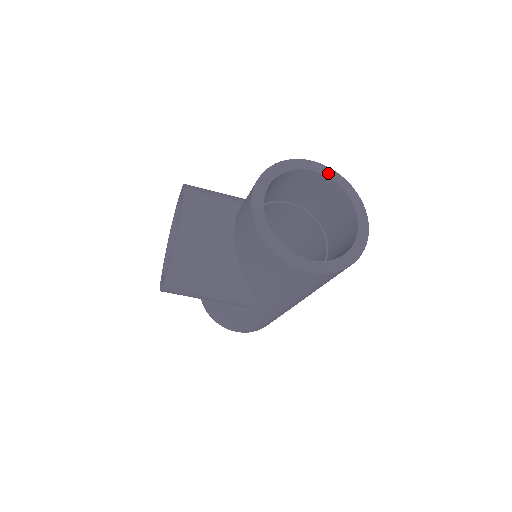
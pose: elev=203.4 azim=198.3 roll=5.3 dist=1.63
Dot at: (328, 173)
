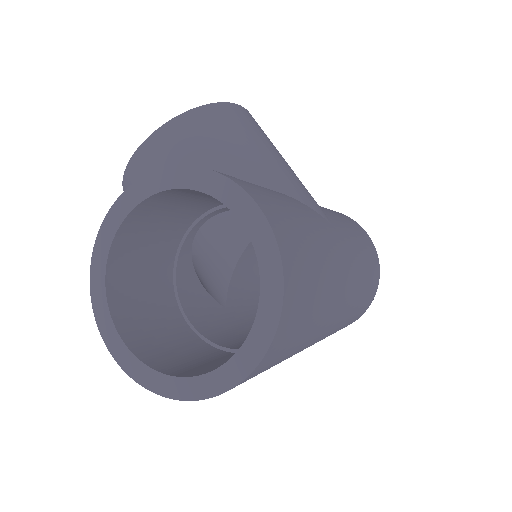
Dot at: (263, 246)
